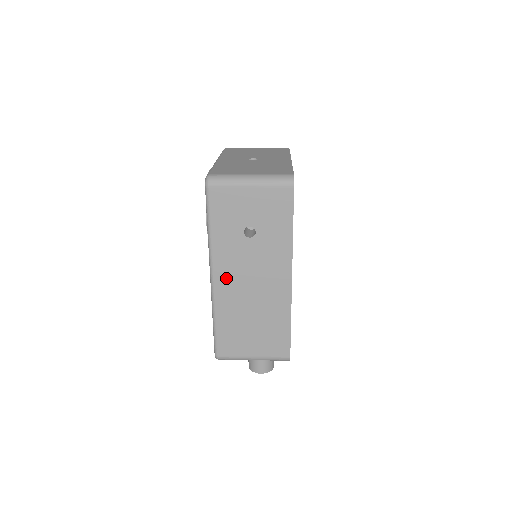
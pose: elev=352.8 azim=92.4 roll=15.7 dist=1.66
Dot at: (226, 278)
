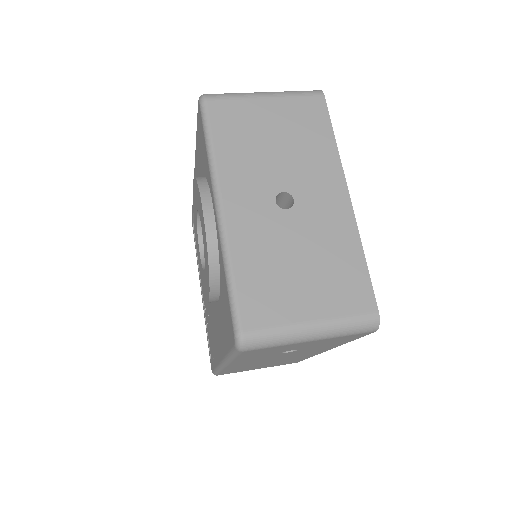
Dot at: (243, 364)
